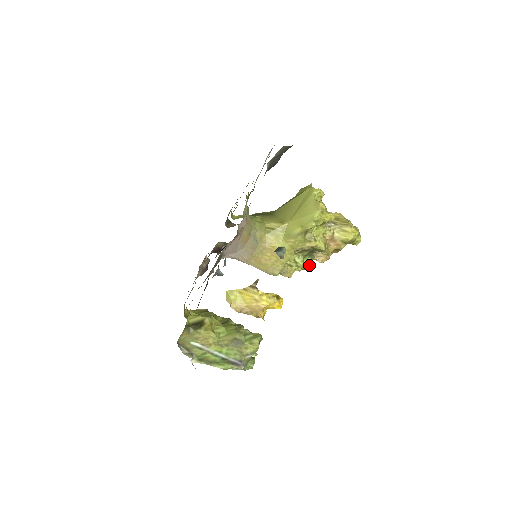
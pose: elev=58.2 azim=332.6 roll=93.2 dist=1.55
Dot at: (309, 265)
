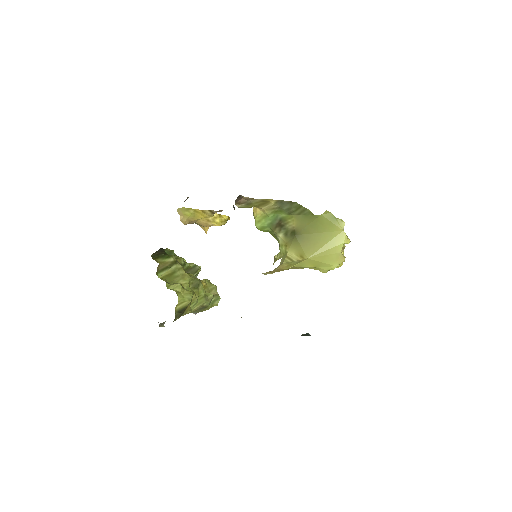
Dot at: occluded
